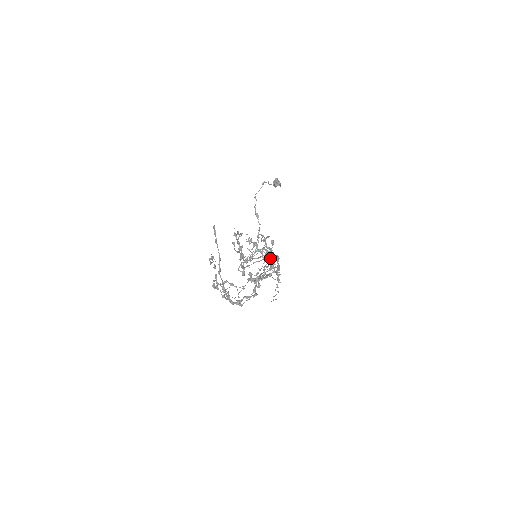
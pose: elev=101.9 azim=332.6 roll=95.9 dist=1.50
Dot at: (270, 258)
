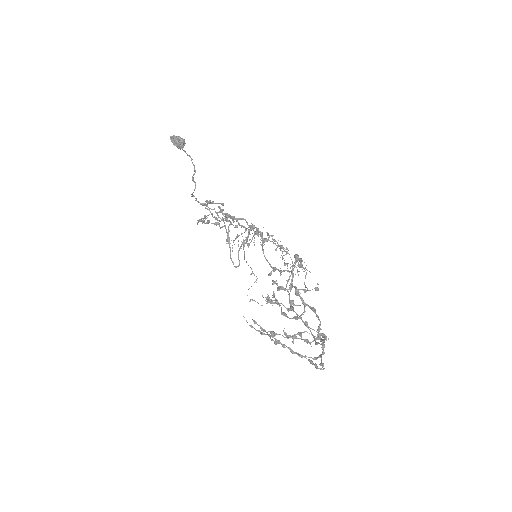
Dot at: occluded
